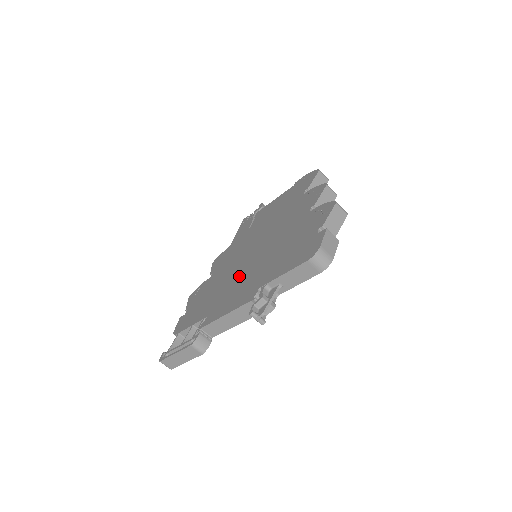
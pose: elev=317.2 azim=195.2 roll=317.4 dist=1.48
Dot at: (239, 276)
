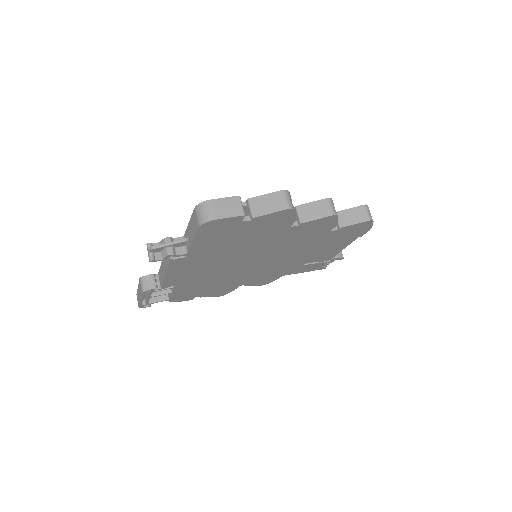
Dot at: occluded
